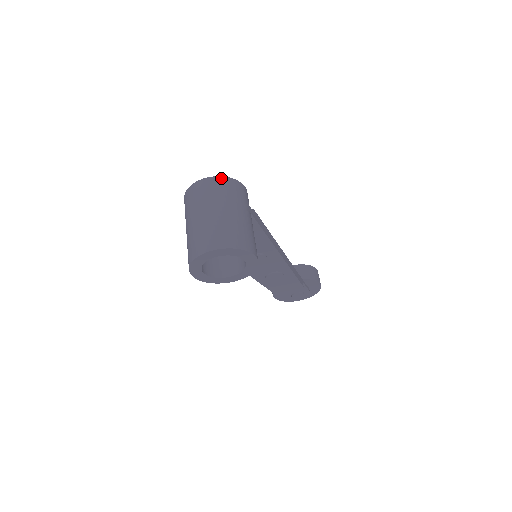
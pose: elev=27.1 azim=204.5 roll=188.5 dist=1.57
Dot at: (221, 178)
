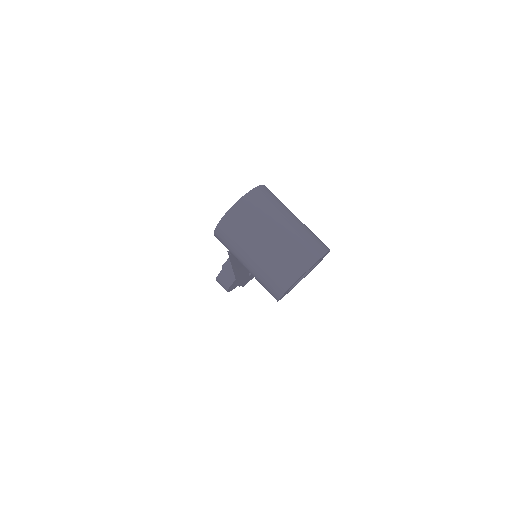
Dot at: (259, 188)
